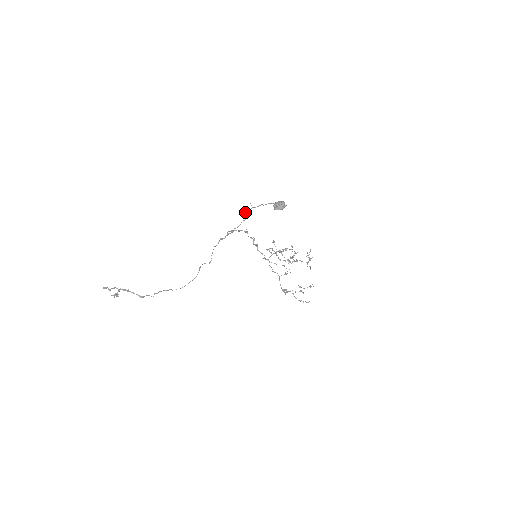
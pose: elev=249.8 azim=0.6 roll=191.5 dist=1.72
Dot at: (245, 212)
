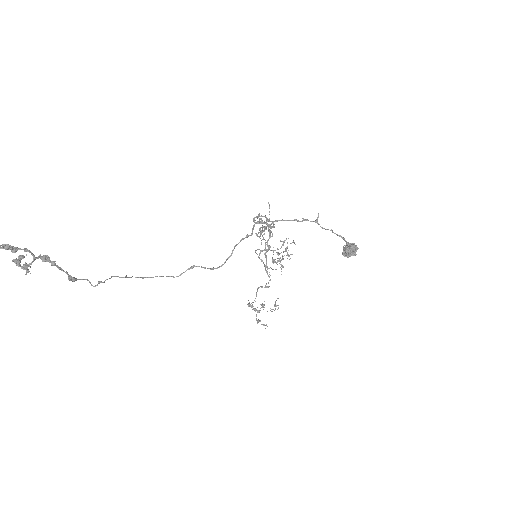
Dot at: (303, 219)
